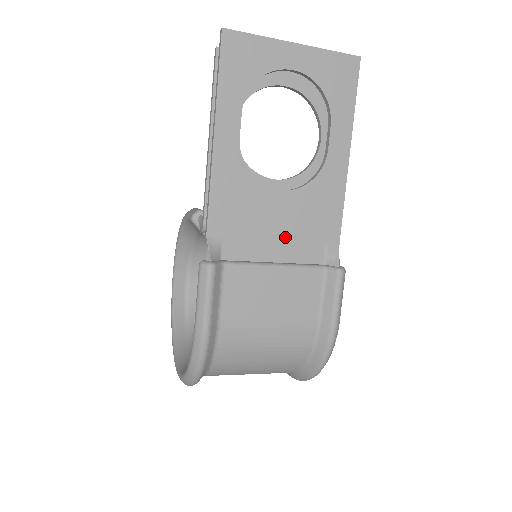
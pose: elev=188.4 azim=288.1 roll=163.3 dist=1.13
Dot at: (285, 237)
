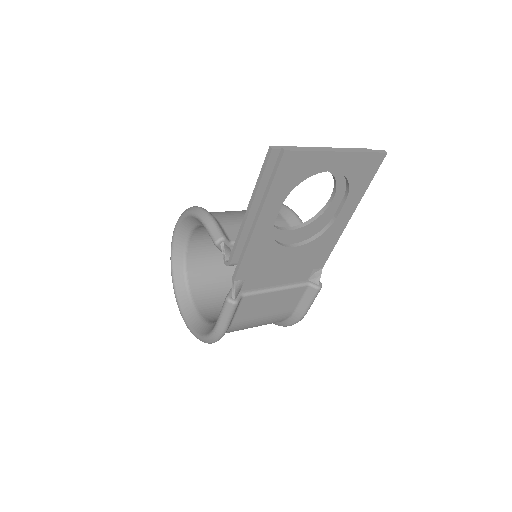
Dot at: (288, 271)
